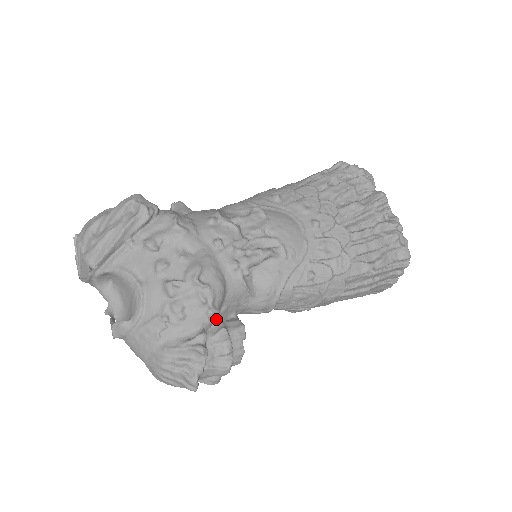
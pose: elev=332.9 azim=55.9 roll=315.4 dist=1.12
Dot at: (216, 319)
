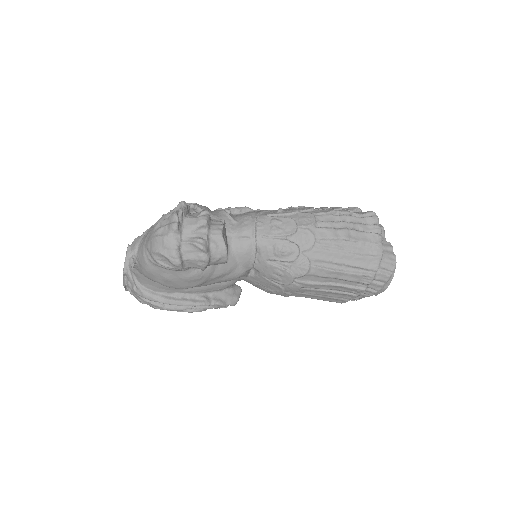
Dot at: occluded
